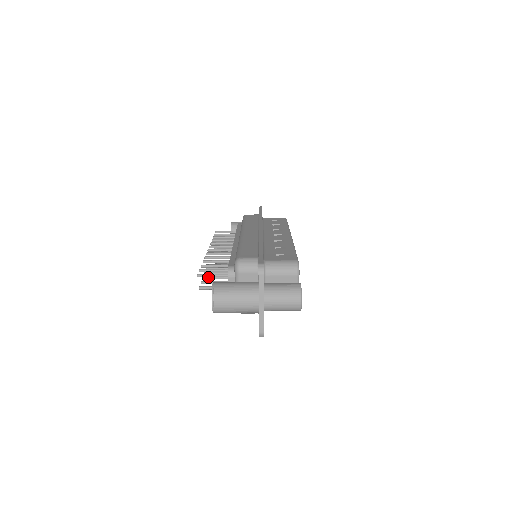
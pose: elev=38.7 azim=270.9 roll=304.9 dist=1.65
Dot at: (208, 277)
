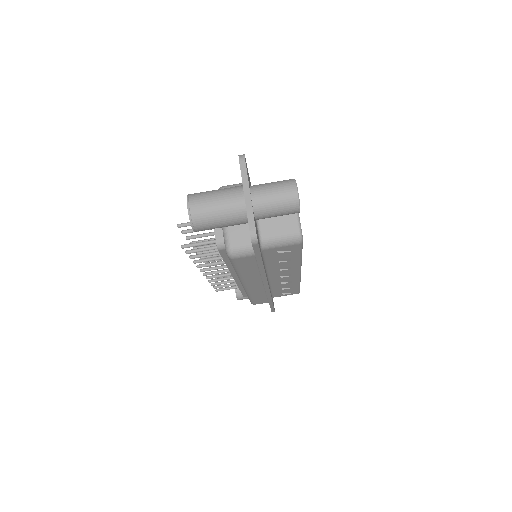
Dot at: (196, 254)
